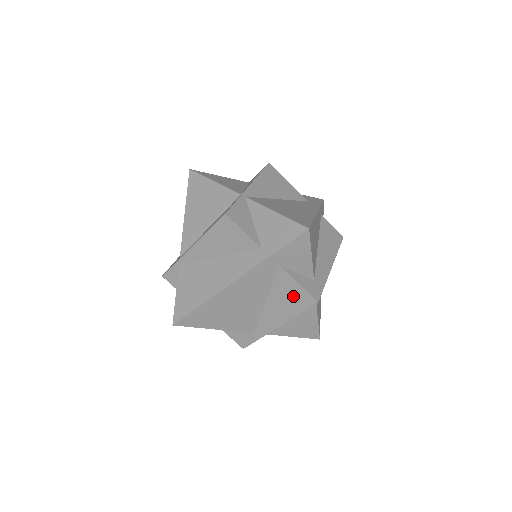
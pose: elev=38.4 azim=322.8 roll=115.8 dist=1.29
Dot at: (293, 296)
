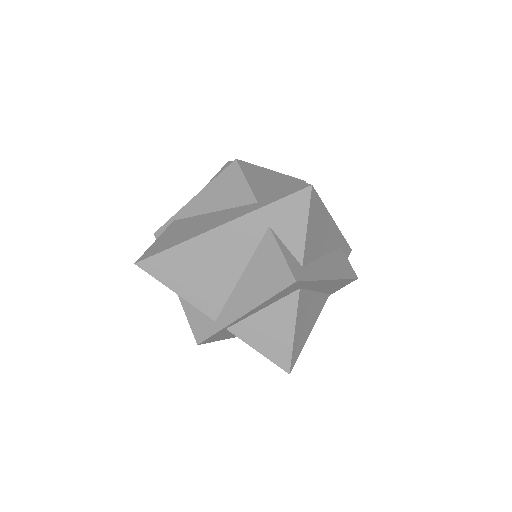
Dot at: (272, 270)
